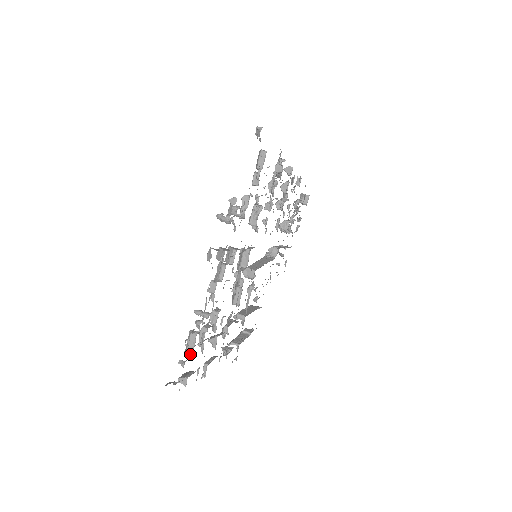
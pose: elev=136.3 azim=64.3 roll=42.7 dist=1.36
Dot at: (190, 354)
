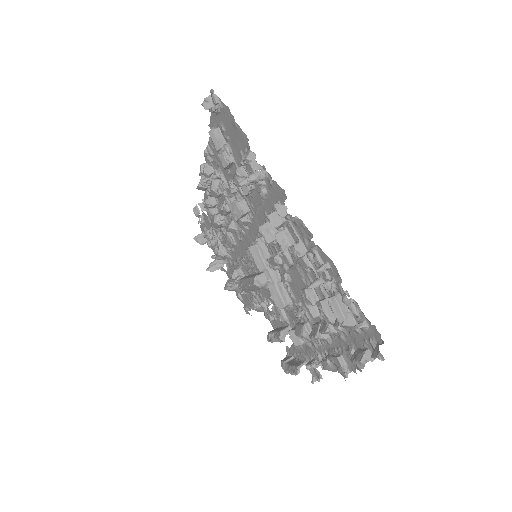
Dot at: (350, 319)
